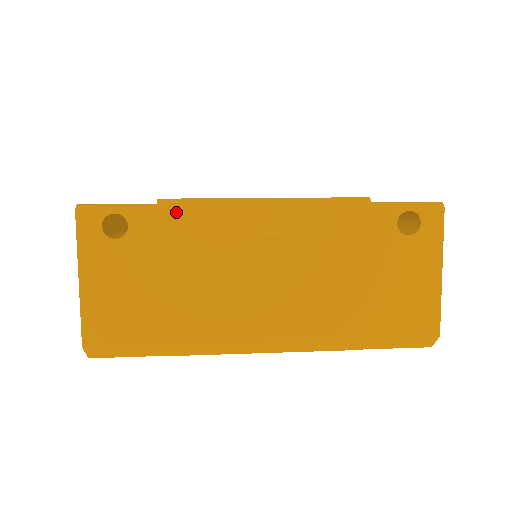
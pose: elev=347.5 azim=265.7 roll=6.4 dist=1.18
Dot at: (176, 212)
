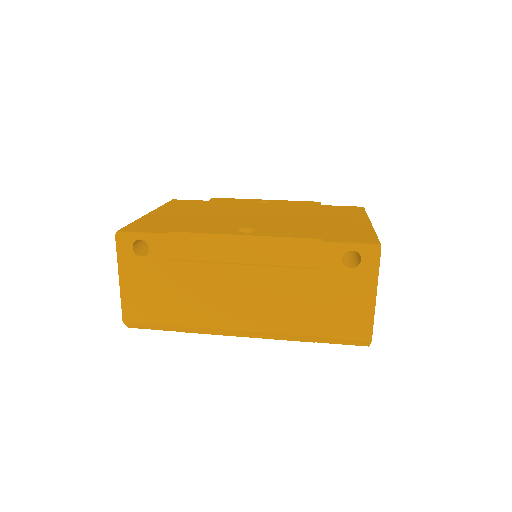
Dot at: (180, 242)
